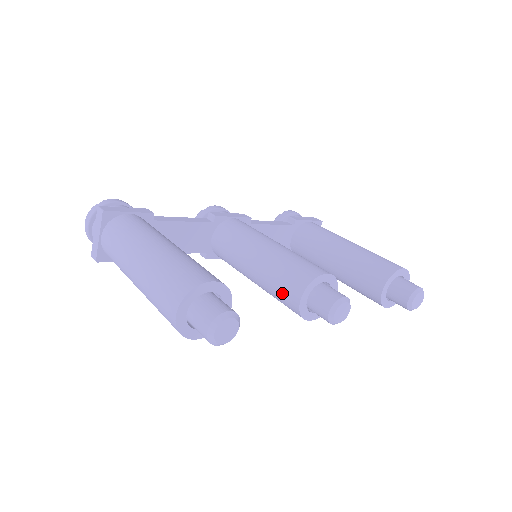
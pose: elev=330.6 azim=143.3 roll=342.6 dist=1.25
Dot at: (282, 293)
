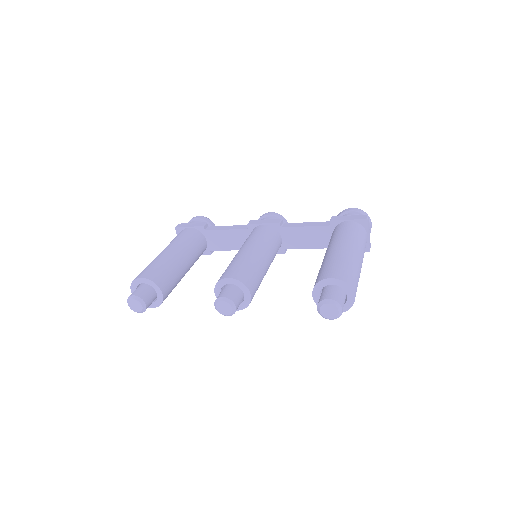
Dot at: occluded
